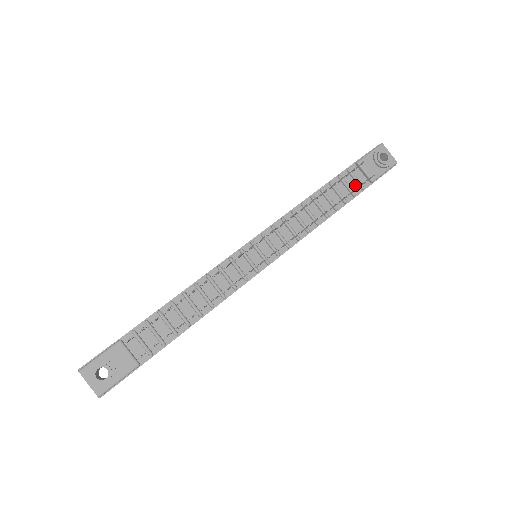
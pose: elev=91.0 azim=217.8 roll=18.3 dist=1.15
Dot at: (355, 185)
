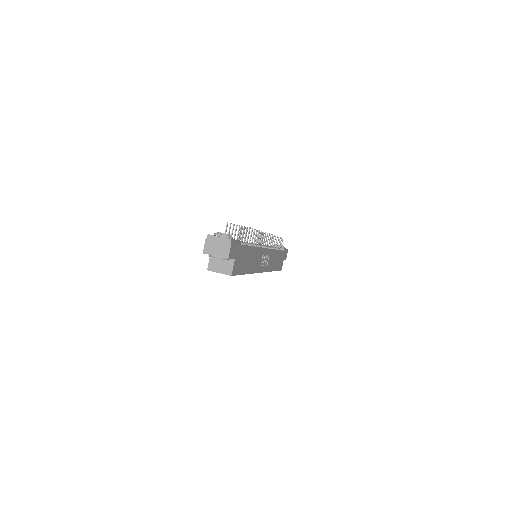
Dot at: occluded
